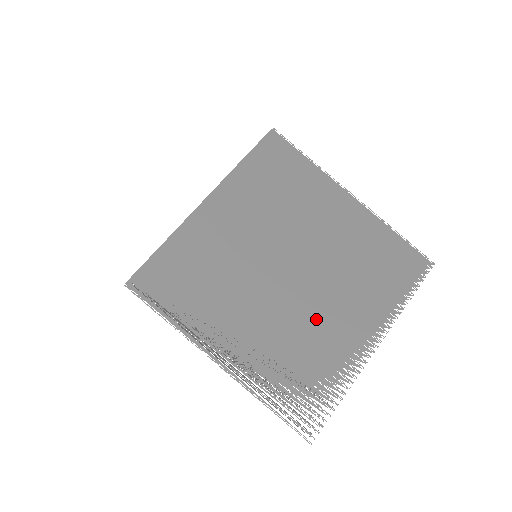
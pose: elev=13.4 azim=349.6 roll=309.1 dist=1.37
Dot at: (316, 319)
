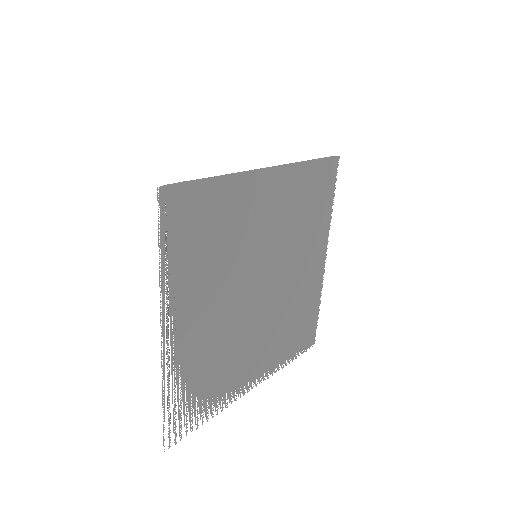
Dot at: (244, 343)
